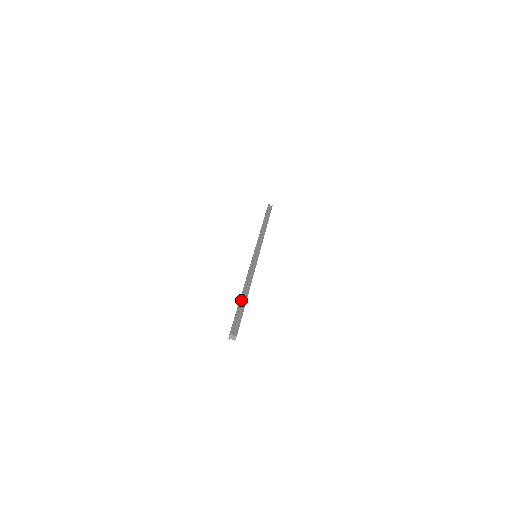
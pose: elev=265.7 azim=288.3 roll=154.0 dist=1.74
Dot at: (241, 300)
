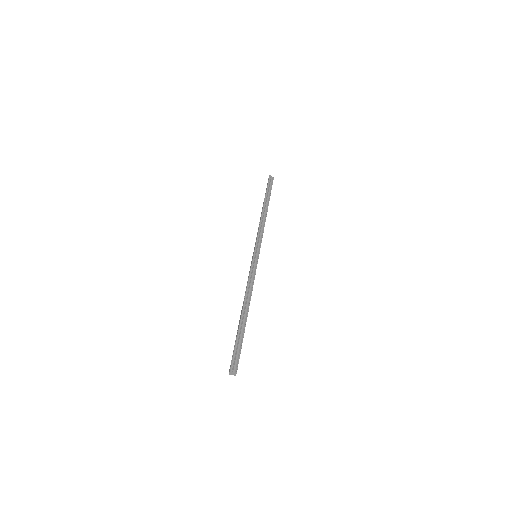
Dot at: (241, 324)
